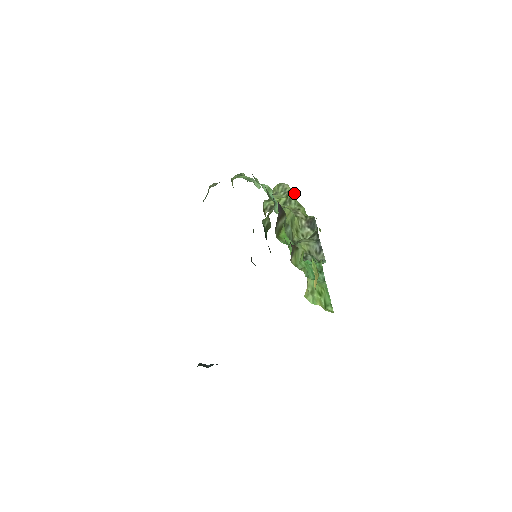
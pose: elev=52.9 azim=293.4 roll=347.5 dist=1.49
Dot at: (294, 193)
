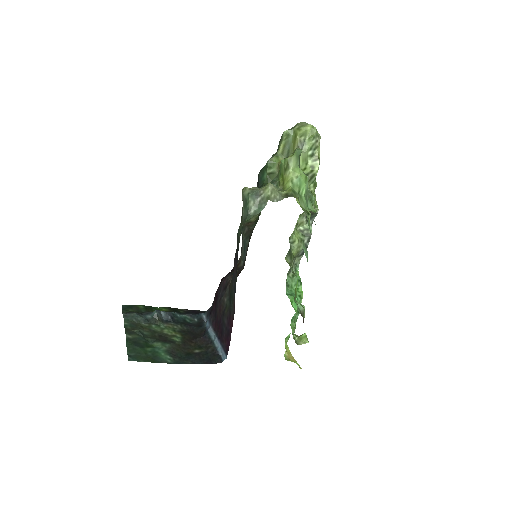
Dot at: (319, 156)
